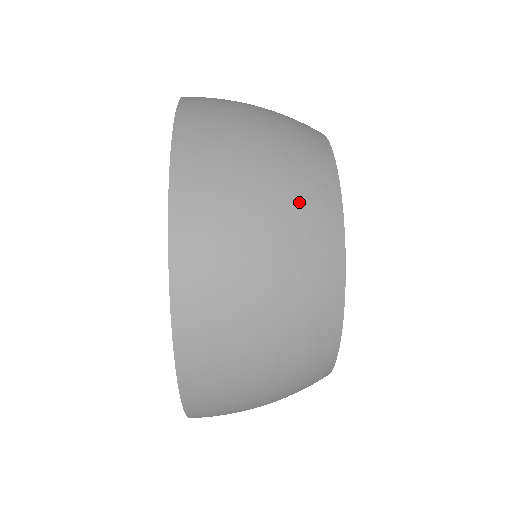
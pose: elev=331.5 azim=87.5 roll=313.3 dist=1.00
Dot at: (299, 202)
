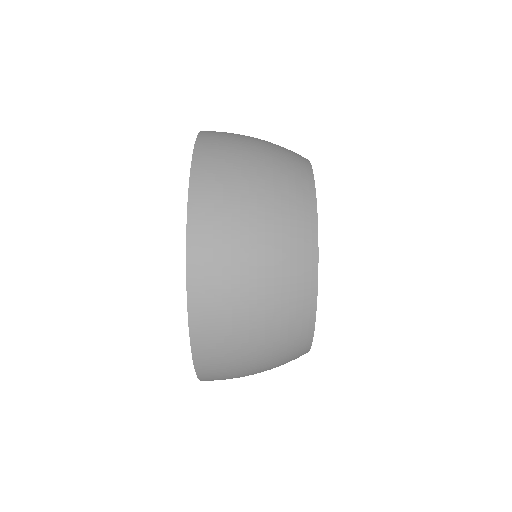
Dot at: (280, 152)
